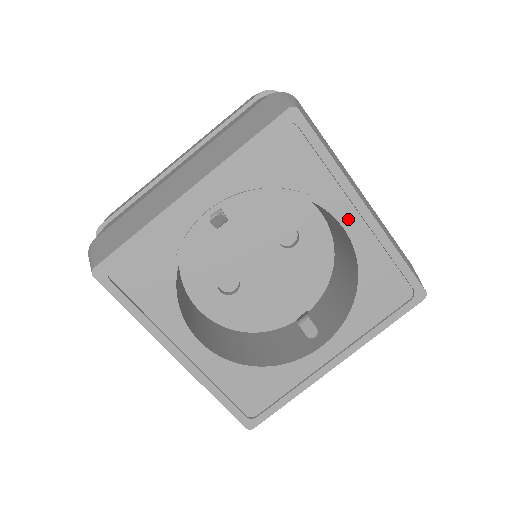
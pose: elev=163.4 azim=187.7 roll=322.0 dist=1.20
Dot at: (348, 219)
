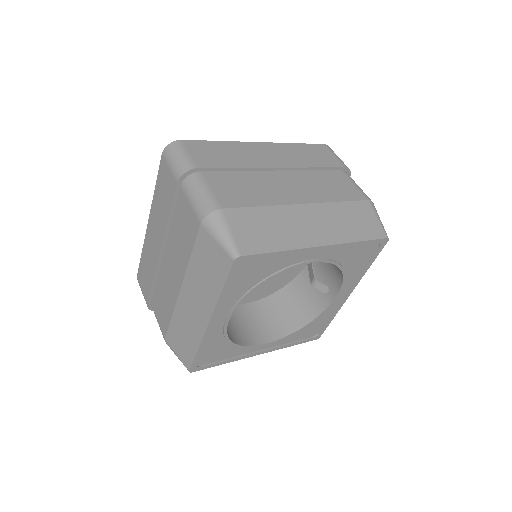
Dot at: (313, 257)
